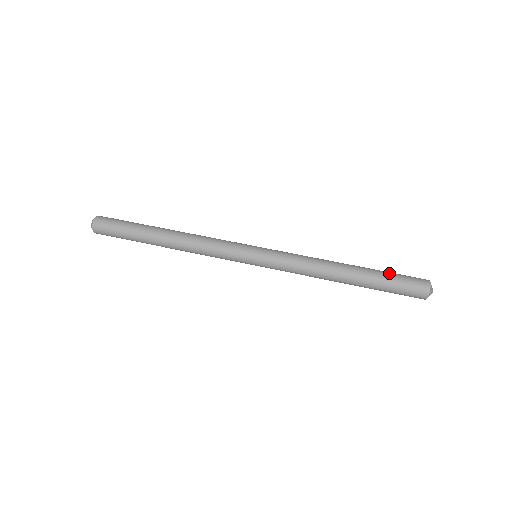
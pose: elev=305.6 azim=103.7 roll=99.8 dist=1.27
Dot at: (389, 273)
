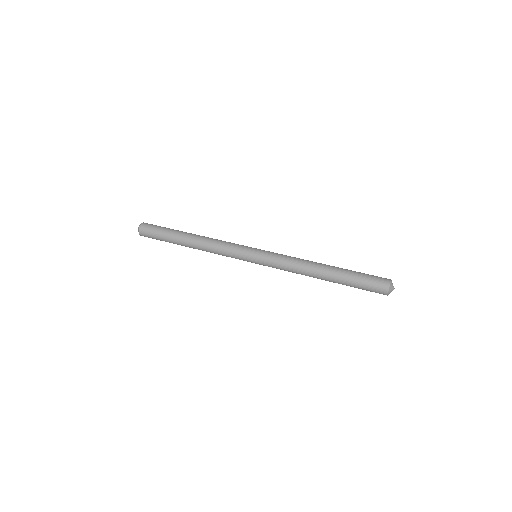
Dot at: (359, 272)
